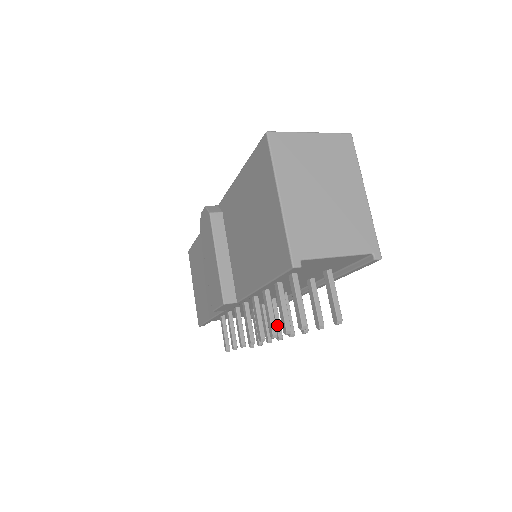
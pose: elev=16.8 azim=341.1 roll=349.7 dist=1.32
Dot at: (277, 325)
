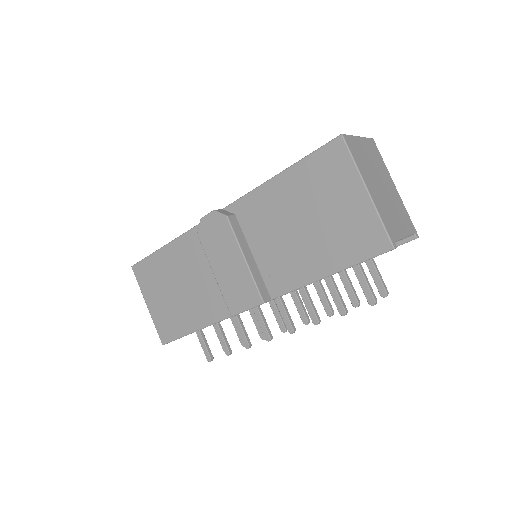
Dot at: (281, 318)
